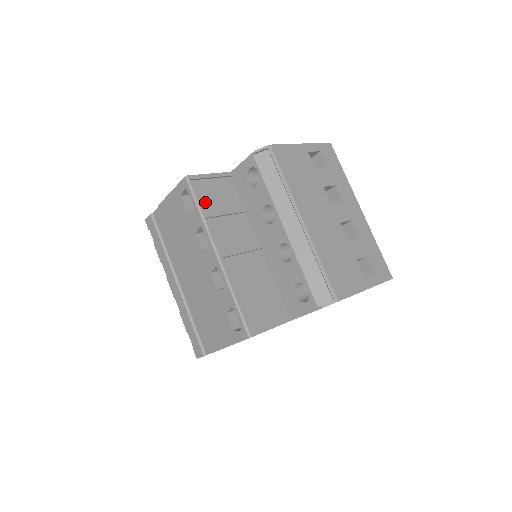
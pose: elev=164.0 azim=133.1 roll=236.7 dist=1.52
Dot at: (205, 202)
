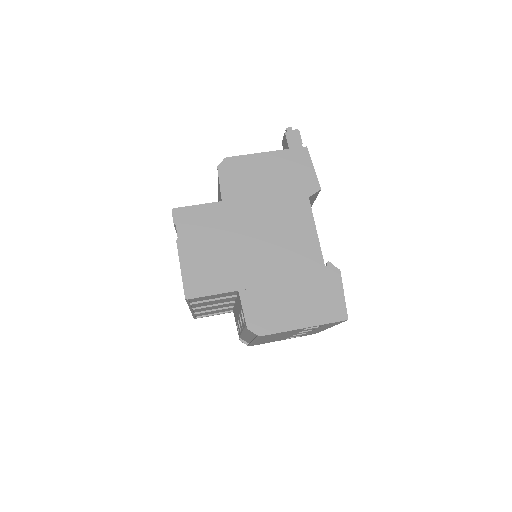
Dot at: (197, 300)
